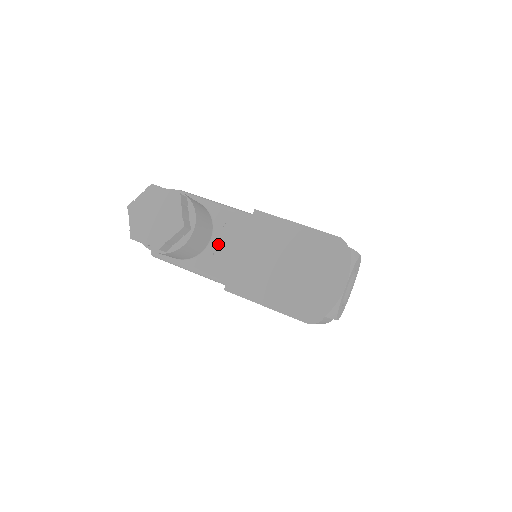
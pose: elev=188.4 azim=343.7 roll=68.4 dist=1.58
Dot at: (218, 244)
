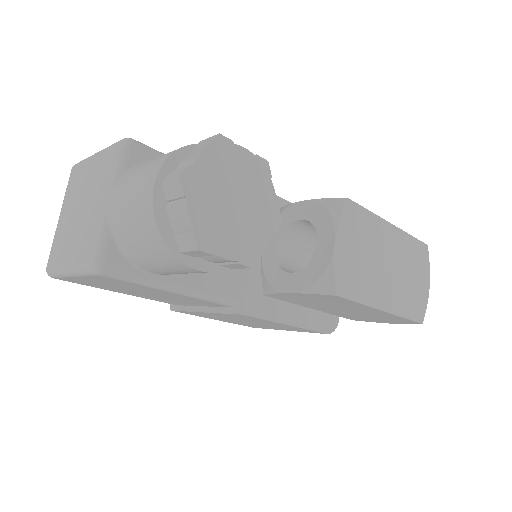
Dot at: (337, 250)
